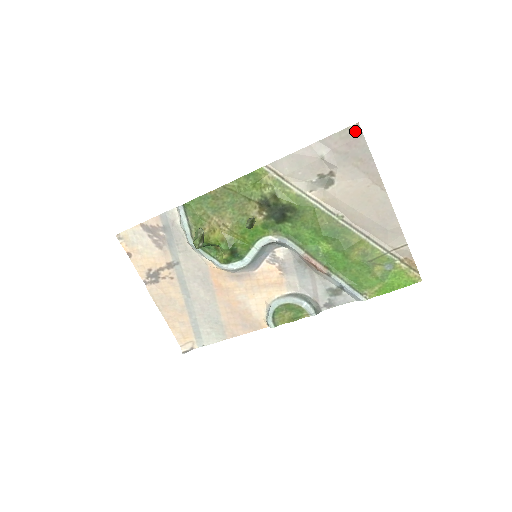
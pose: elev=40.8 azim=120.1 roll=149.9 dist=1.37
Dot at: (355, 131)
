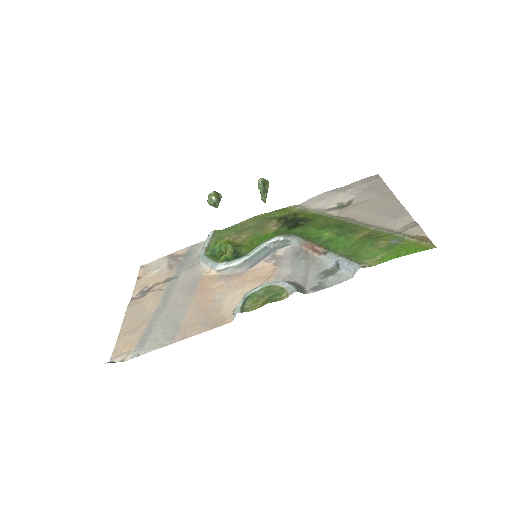
Dot at: (374, 177)
